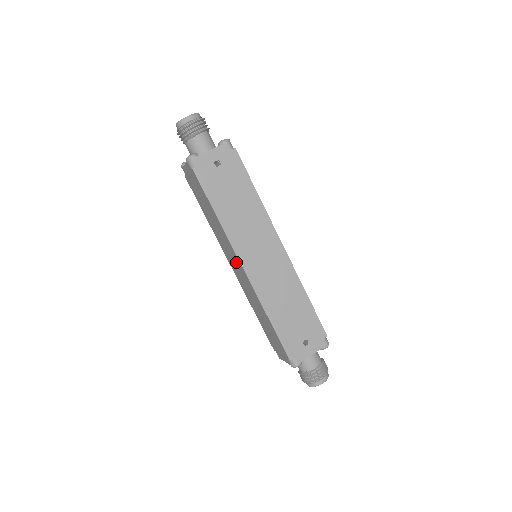
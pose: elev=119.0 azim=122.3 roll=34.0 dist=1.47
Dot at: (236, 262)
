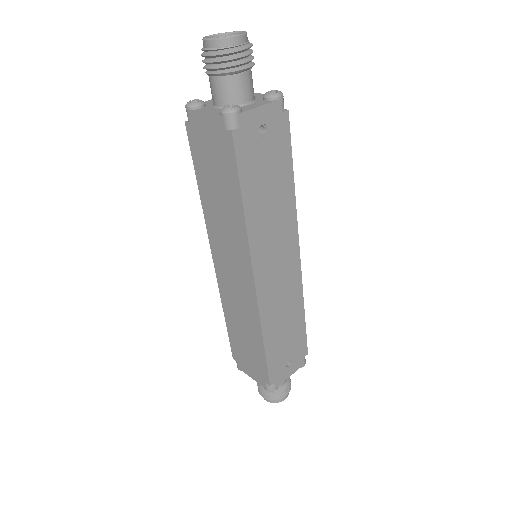
Dot at: (240, 268)
